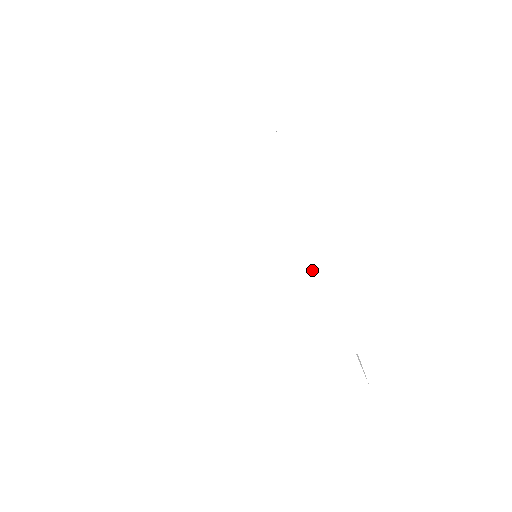
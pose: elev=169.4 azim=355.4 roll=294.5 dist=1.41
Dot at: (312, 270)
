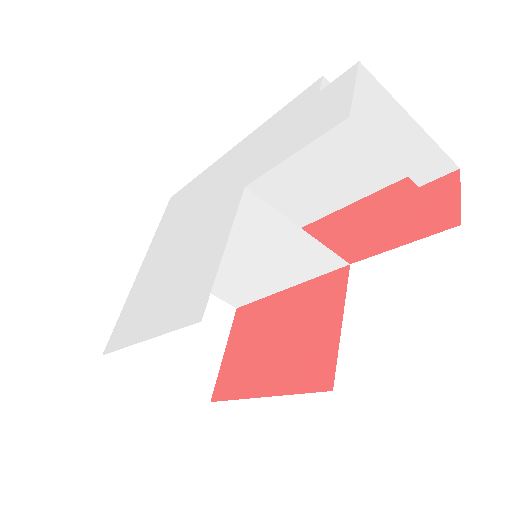
Dot at: (236, 161)
